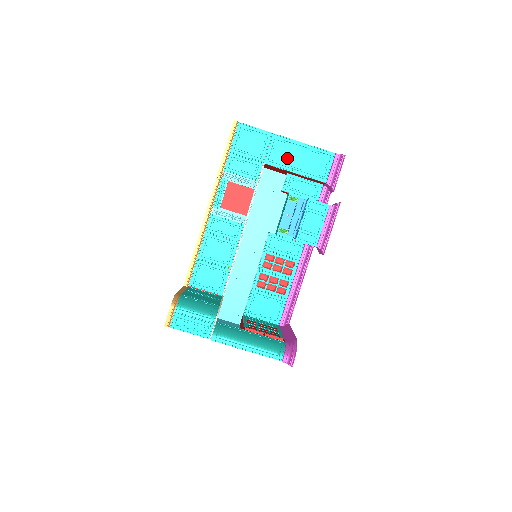
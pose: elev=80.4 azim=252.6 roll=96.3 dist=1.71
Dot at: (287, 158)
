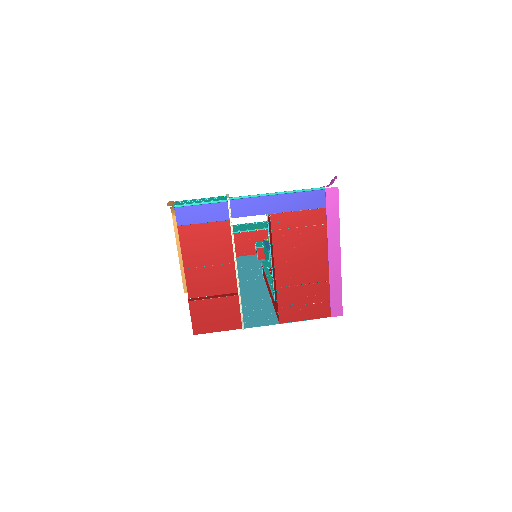
Dot at: (247, 228)
